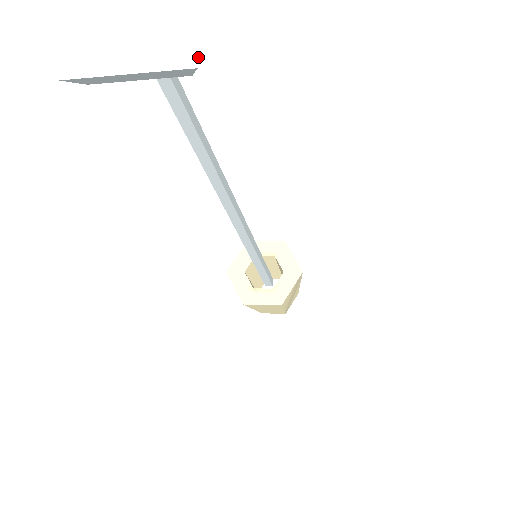
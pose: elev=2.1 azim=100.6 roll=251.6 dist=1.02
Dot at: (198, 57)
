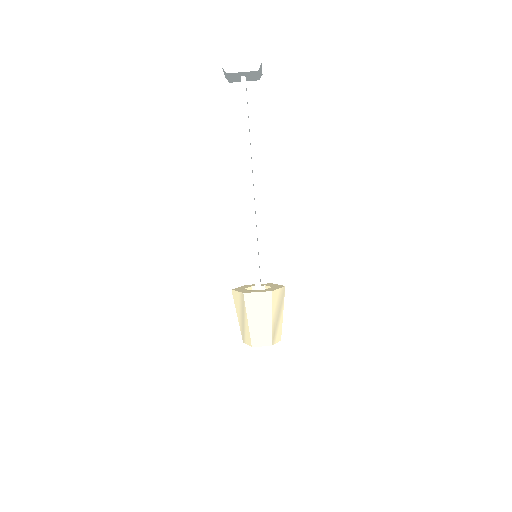
Dot at: (261, 63)
